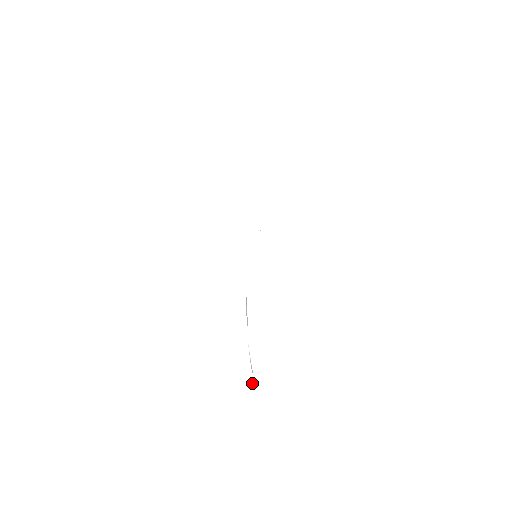
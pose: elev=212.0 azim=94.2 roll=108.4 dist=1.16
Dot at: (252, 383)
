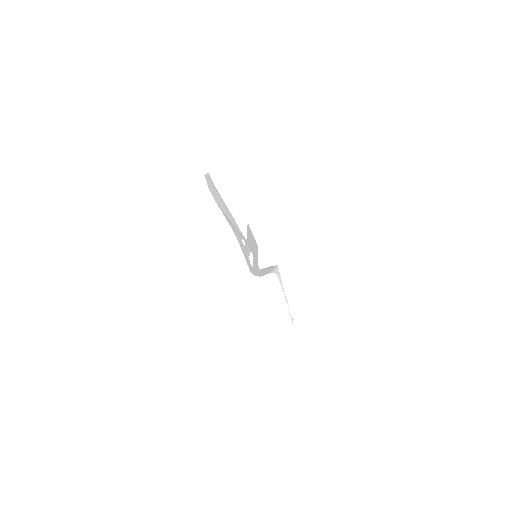
Dot at: occluded
